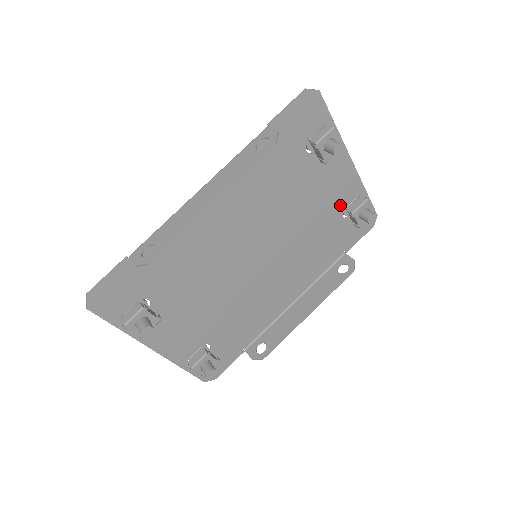
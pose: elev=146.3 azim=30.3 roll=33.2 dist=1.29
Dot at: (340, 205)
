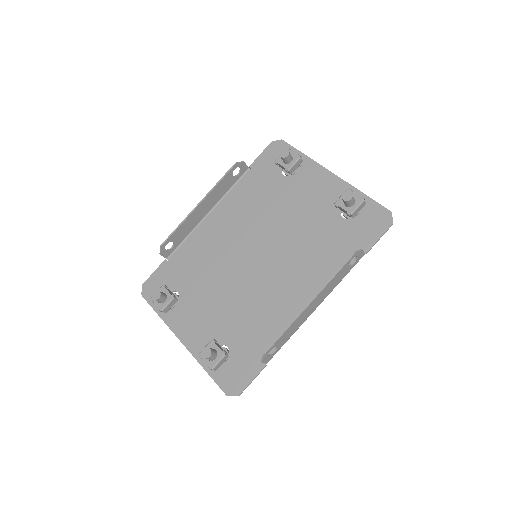
Dot at: (335, 208)
